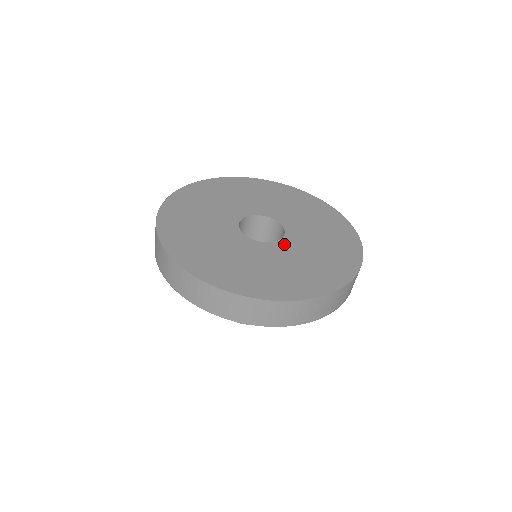
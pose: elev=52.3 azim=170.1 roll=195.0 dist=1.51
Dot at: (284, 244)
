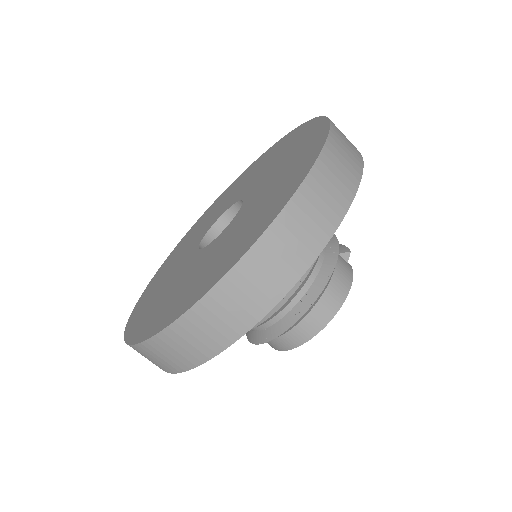
Dot at: (241, 212)
